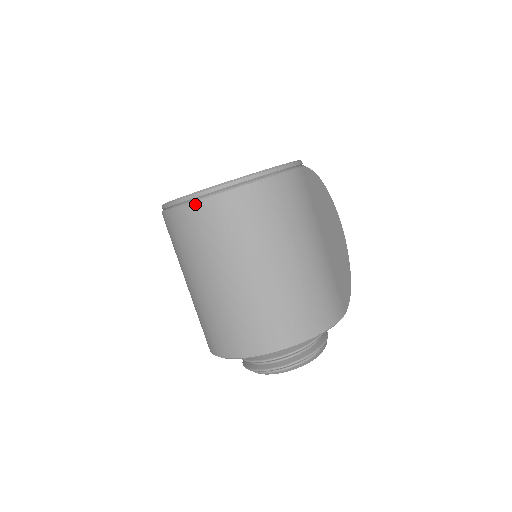
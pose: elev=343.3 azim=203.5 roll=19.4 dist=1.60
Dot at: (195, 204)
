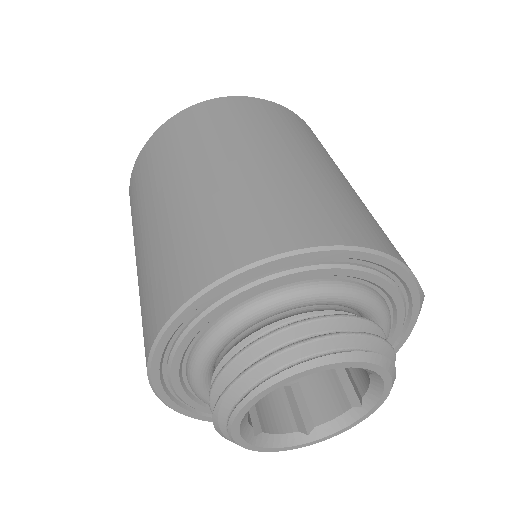
Dot at: (167, 124)
